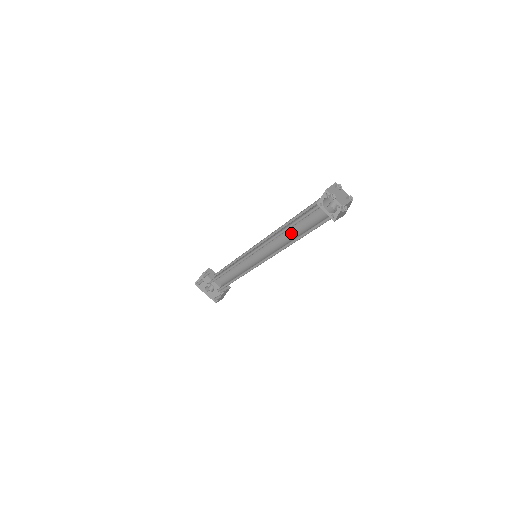
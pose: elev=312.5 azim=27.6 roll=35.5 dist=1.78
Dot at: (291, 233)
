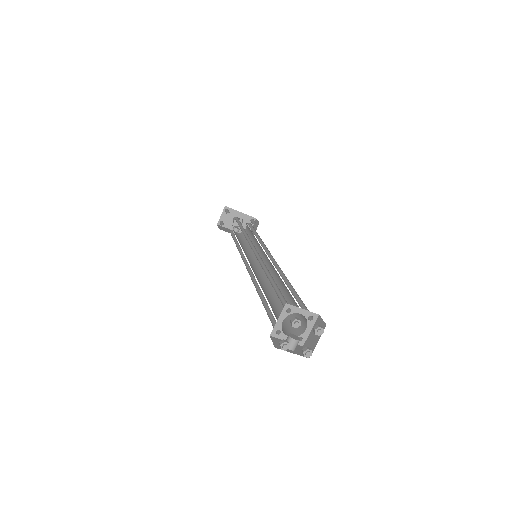
Dot at: (278, 274)
